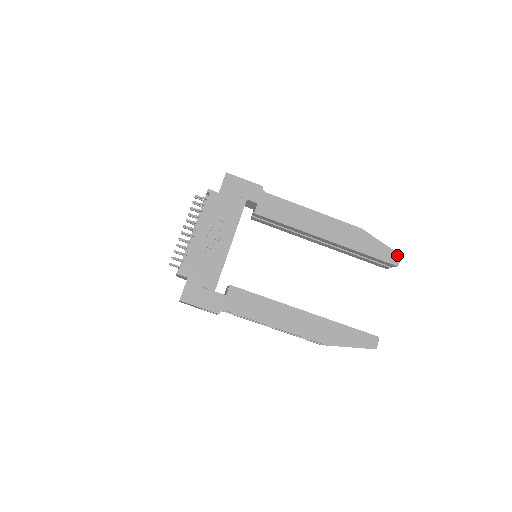
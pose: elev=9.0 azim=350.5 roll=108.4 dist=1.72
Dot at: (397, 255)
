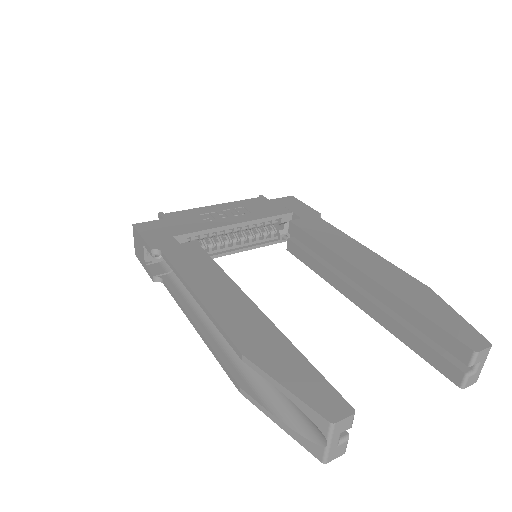
Dot at: (483, 340)
